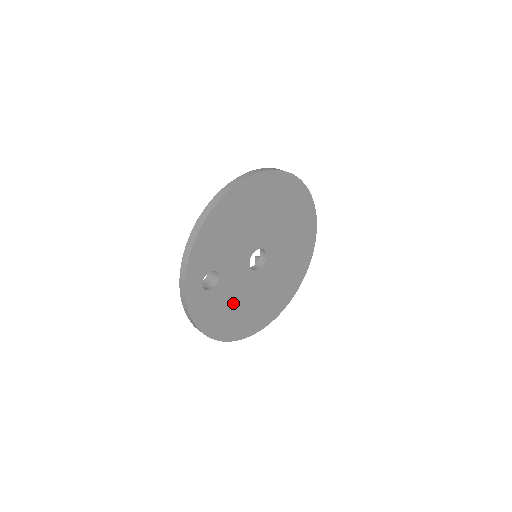
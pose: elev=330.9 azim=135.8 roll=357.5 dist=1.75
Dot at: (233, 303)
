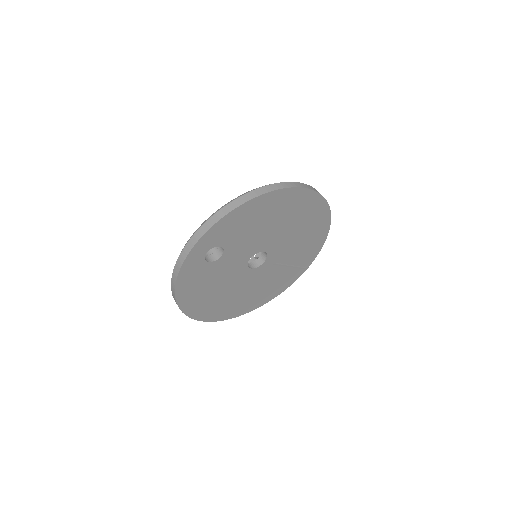
Dot at: (214, 285)
